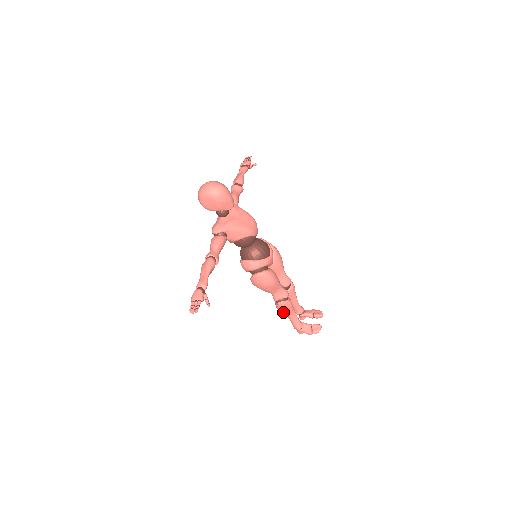
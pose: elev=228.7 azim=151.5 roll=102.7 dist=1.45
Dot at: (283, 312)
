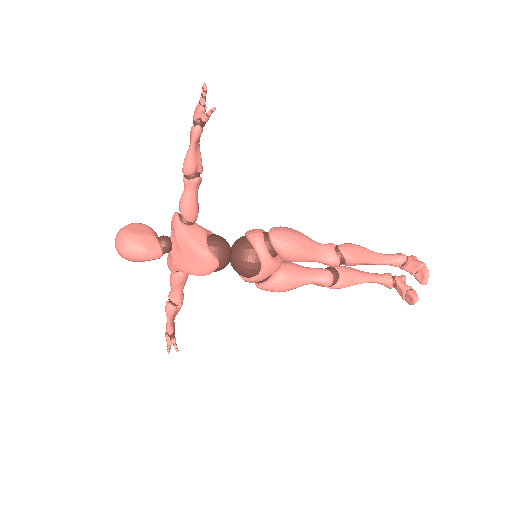
Dot at: occluded
